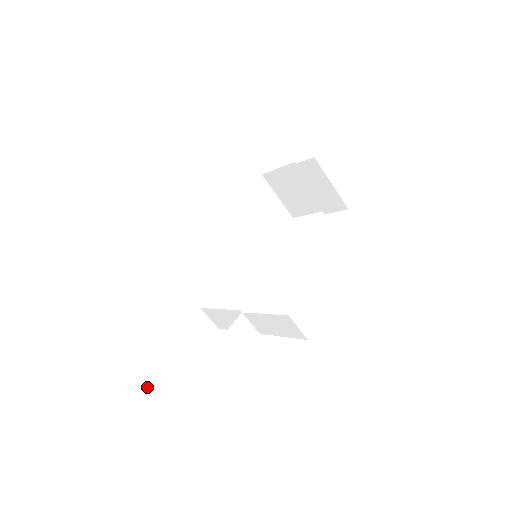
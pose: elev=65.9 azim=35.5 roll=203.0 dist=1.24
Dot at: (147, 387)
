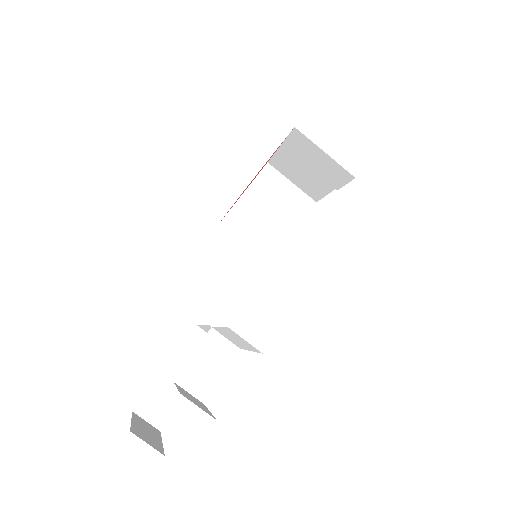
Dot at: (146, 419)
